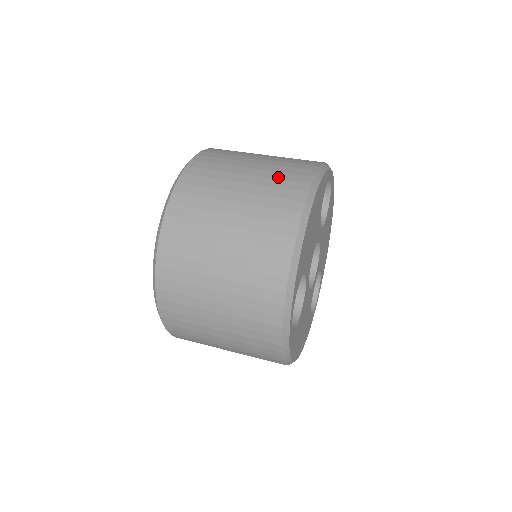
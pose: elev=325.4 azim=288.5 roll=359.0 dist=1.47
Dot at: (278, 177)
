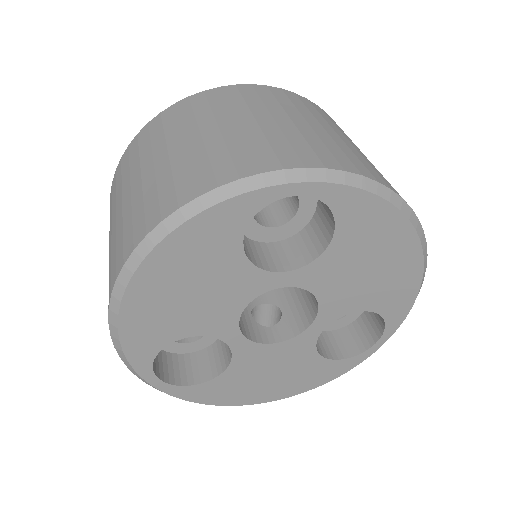
Dot at: (146, 199)
